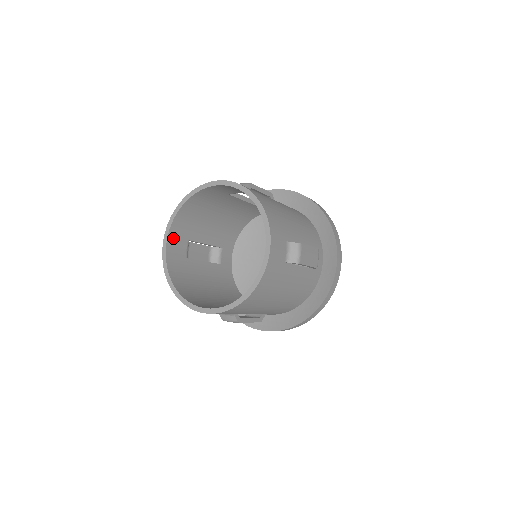
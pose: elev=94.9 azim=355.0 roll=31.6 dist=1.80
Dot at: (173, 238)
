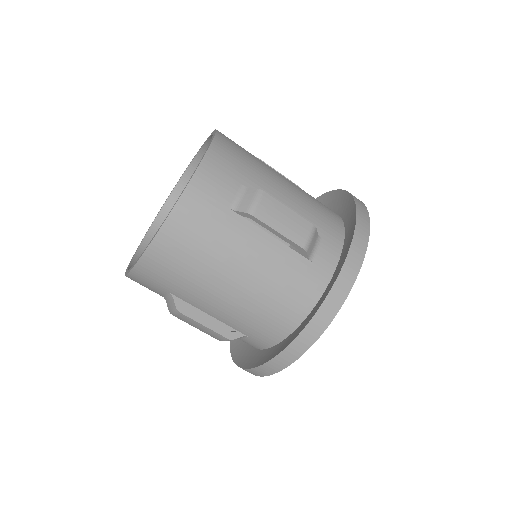
Dot at: occluded
